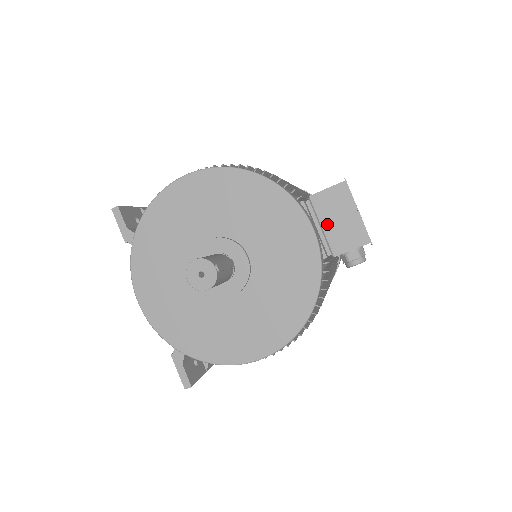
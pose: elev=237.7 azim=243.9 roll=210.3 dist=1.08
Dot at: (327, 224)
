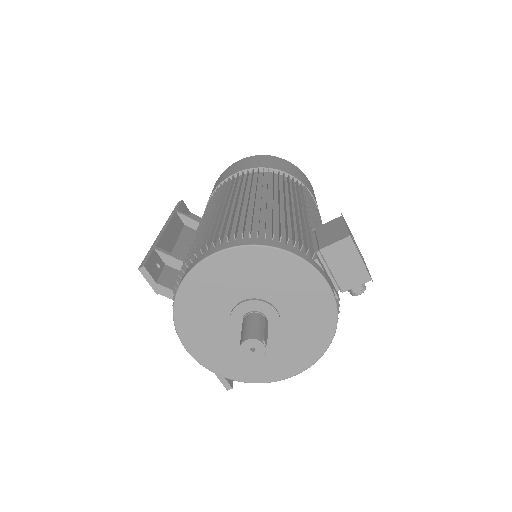
Dot at: (336, 270)
